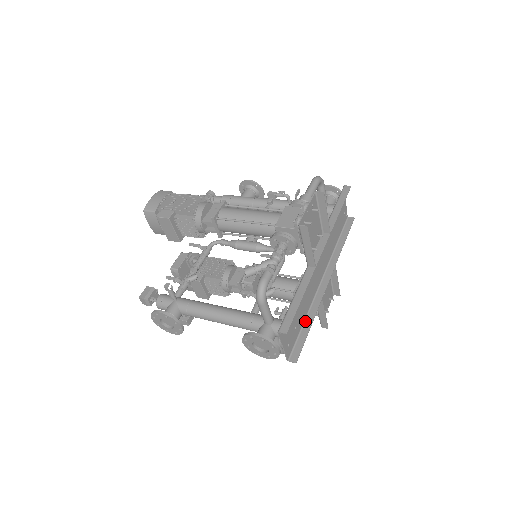
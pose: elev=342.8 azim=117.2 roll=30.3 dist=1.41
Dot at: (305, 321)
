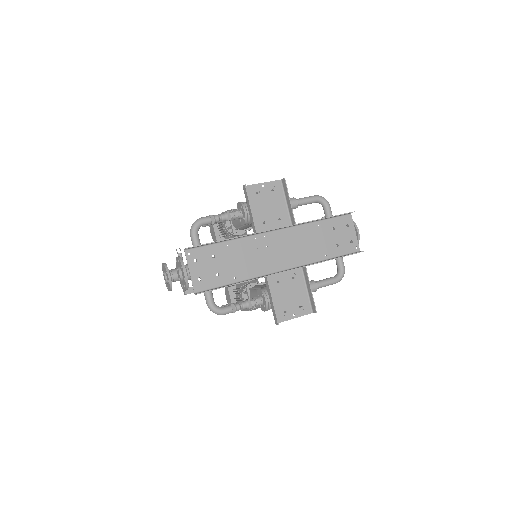
Dot at: (237, 282)
